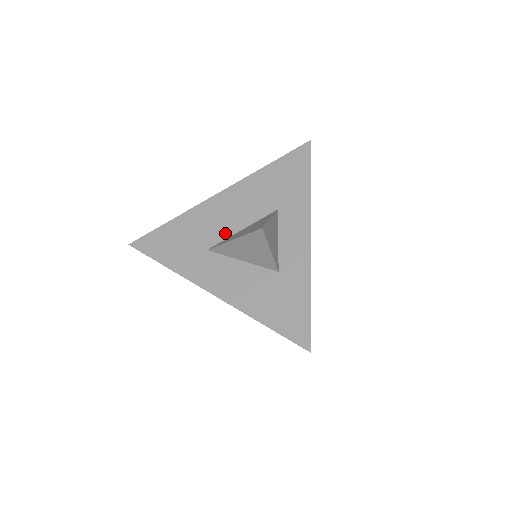
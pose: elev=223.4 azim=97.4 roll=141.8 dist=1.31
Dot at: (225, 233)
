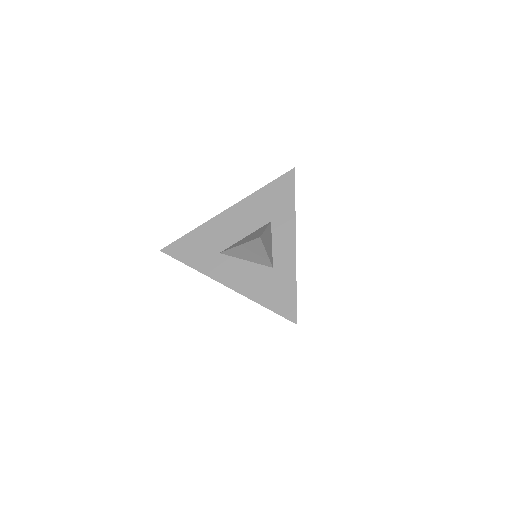
Dot at: (232, 240)
